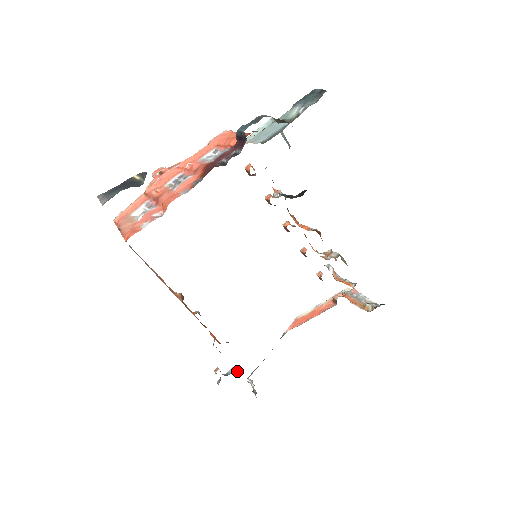
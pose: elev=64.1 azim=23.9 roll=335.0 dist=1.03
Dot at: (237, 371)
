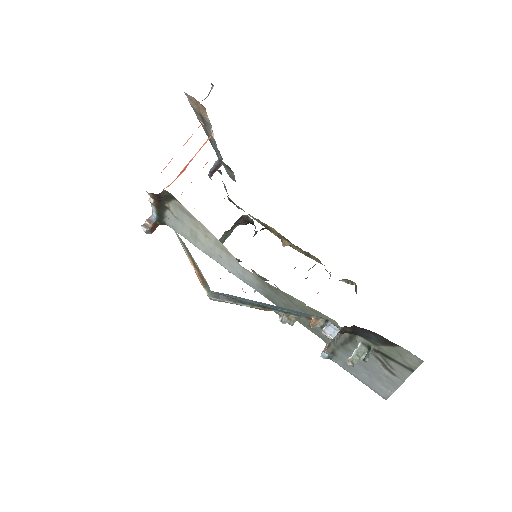
Dot at: occluded
